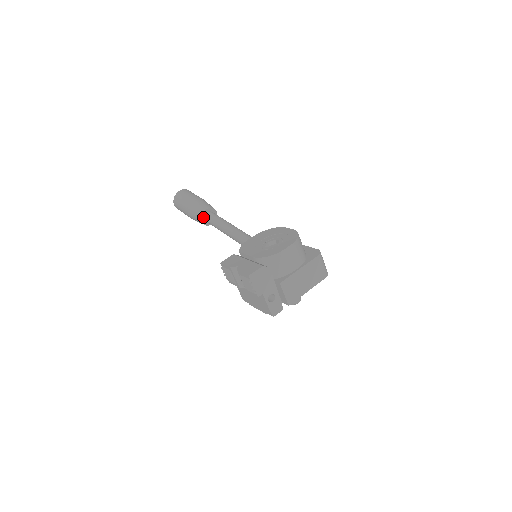
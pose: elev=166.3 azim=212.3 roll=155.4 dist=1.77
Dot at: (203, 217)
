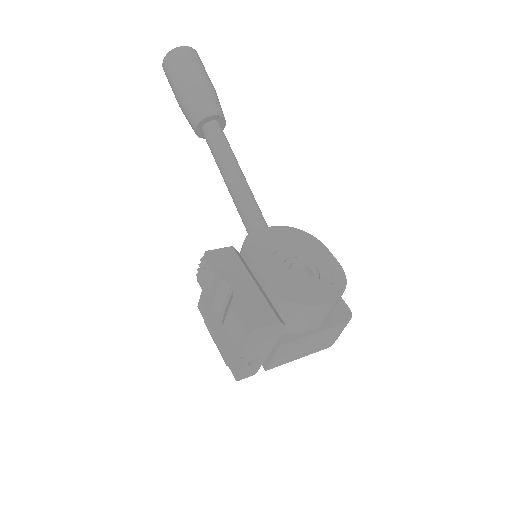
Dot at: (202, 123)
